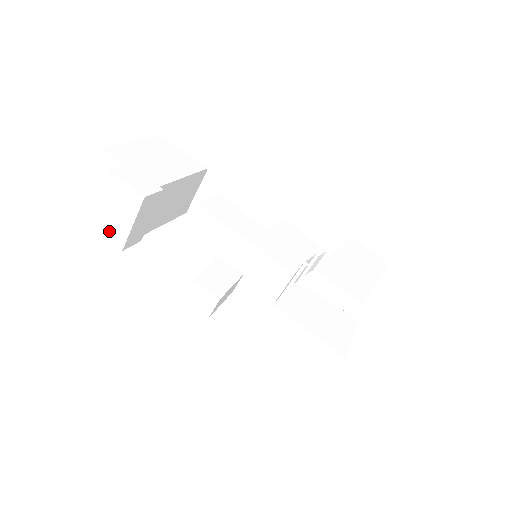
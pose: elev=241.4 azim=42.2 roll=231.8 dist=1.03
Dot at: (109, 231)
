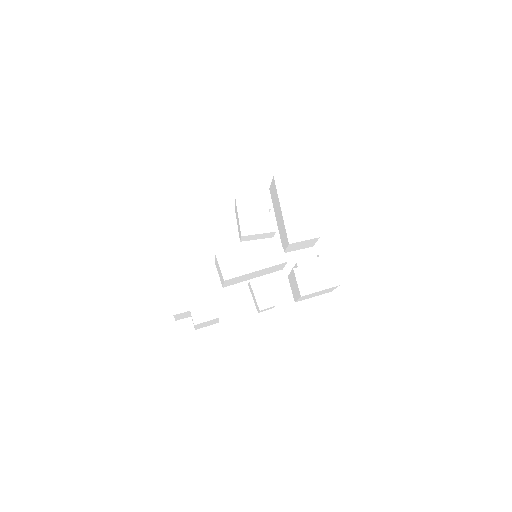
Dot at: (208, 325)
